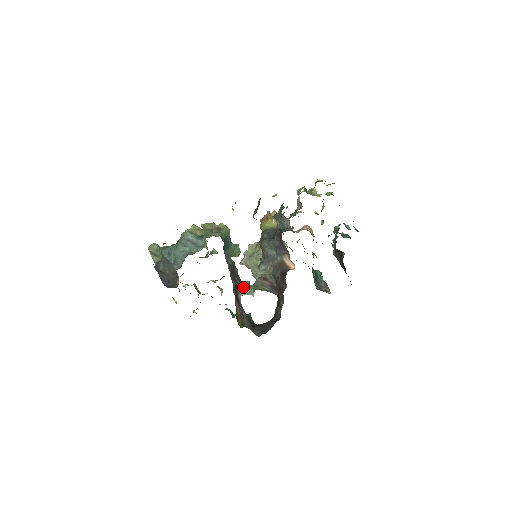
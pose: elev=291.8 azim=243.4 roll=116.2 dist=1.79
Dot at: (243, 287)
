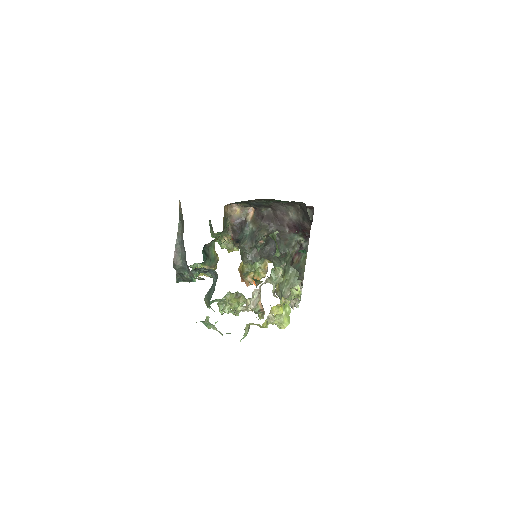
Dot at: occluded
